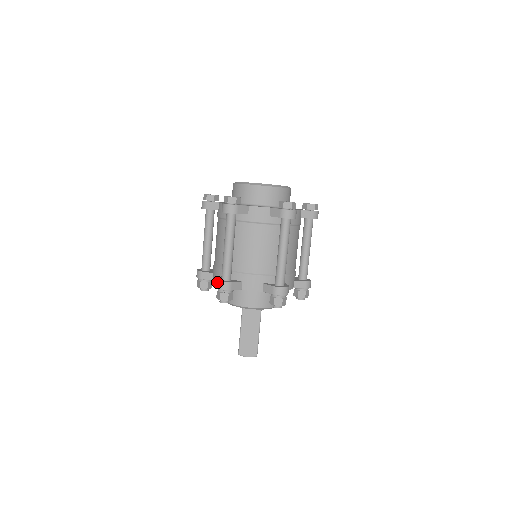
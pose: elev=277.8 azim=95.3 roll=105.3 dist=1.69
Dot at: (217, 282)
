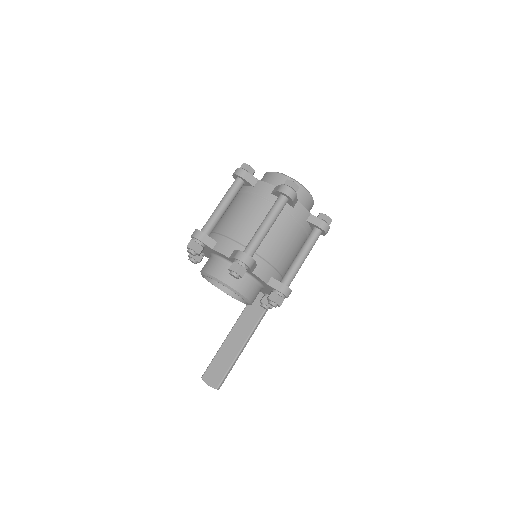
Dot at: occluded
